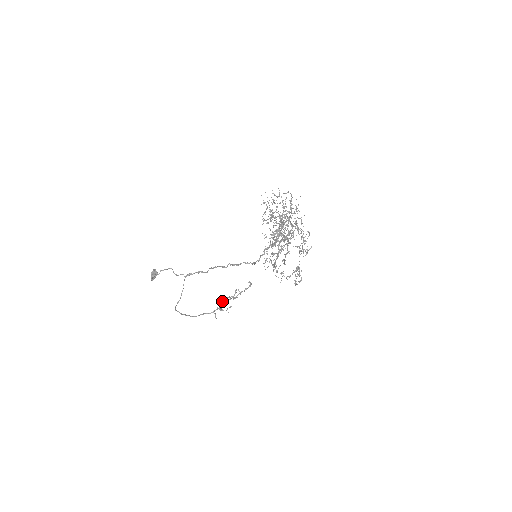
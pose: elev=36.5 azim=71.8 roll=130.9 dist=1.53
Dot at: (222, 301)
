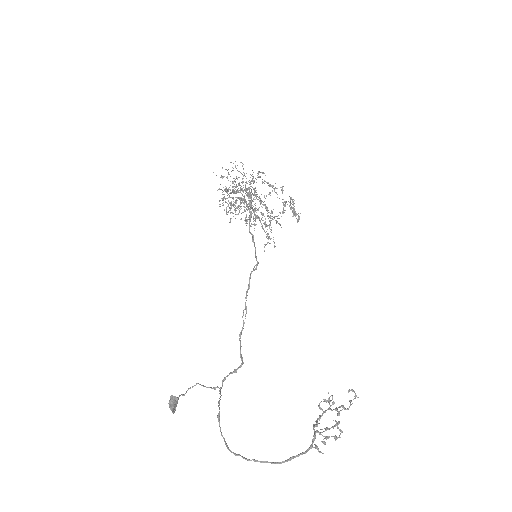
Dot at: occluded
